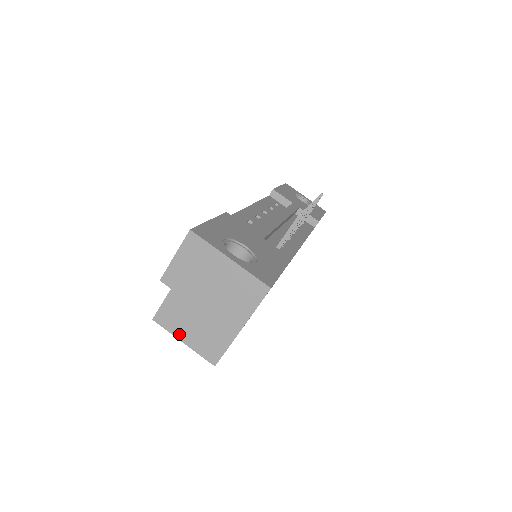
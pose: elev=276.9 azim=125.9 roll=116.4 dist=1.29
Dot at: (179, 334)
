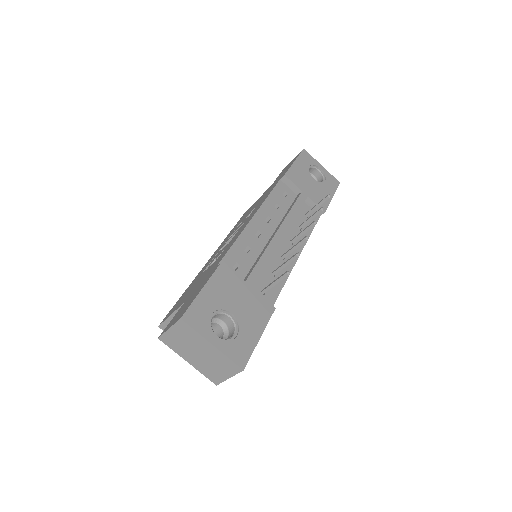
Dot at: occluded
